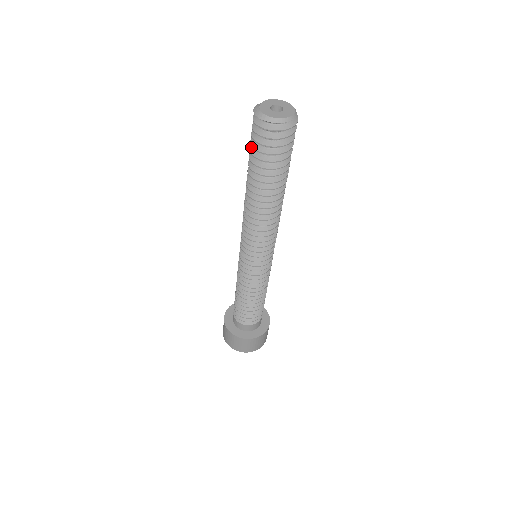
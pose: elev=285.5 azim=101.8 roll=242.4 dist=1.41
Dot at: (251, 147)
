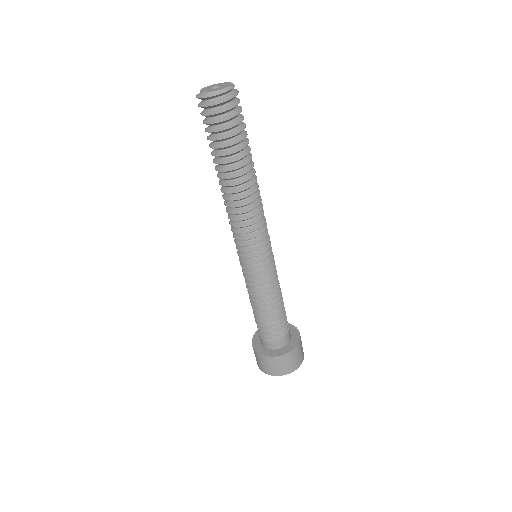
Dot at: (209, 137)
